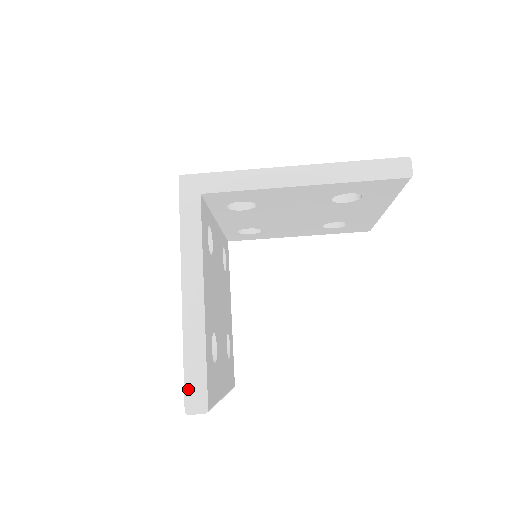
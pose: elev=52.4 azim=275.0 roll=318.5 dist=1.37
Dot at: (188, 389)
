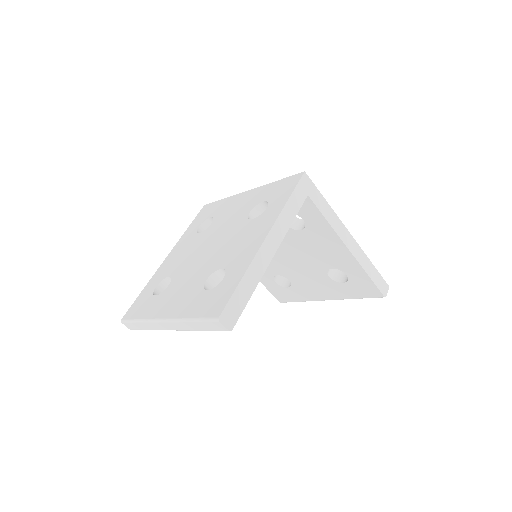
Dot at: (230, 304)
